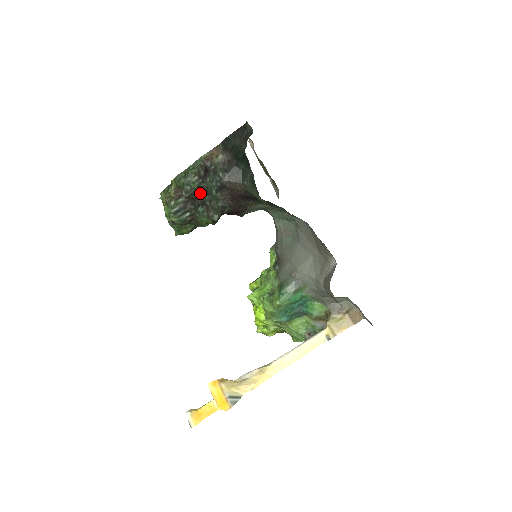
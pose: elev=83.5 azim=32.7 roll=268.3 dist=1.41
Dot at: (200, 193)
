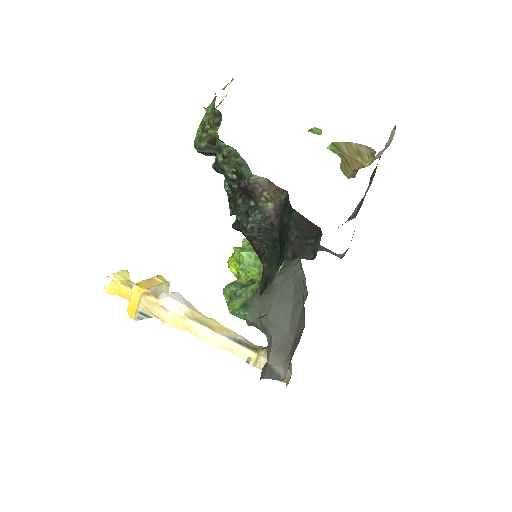
Dot at: occluded
